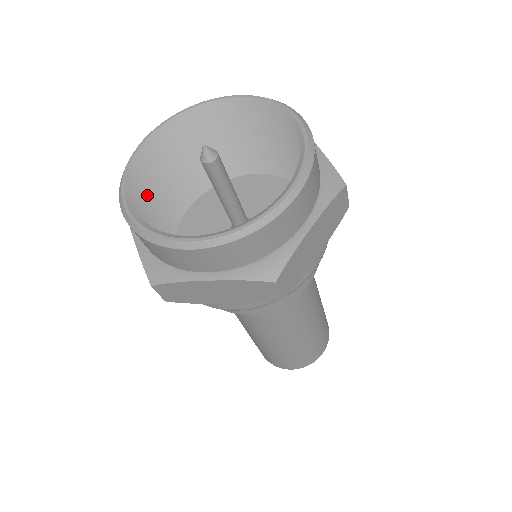
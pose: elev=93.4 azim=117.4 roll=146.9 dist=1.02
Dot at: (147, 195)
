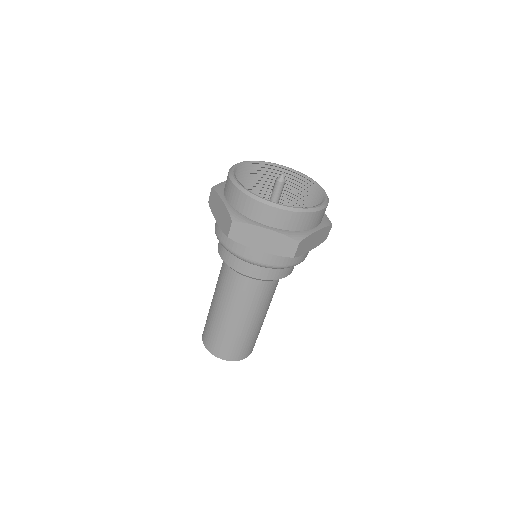
Dot at: occluded
